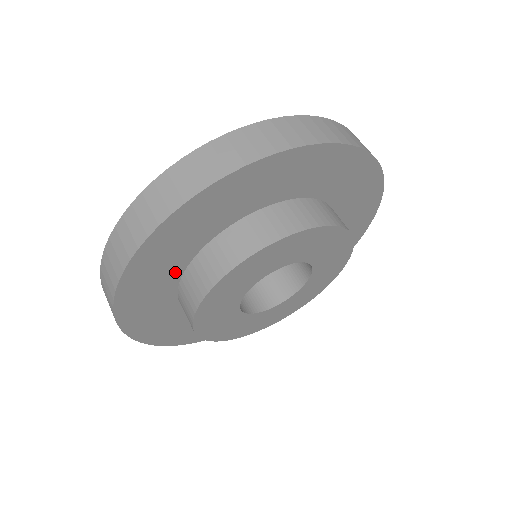
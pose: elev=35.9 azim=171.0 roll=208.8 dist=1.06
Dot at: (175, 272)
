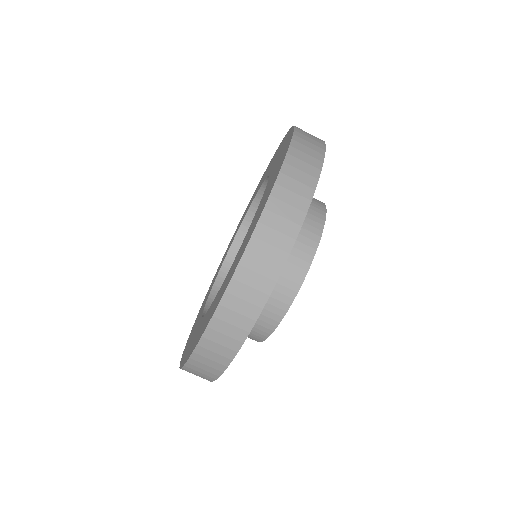
Dot at: occluded
